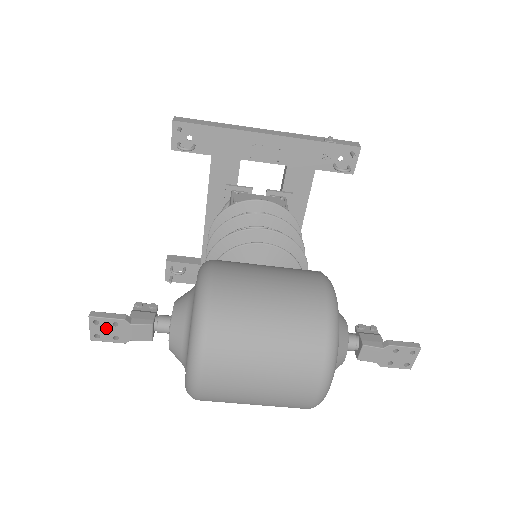
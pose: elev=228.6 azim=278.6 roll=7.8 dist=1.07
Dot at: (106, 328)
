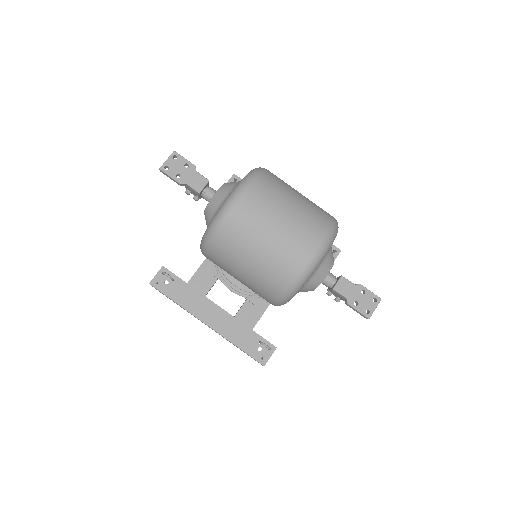
Dot at: (178, 165)
